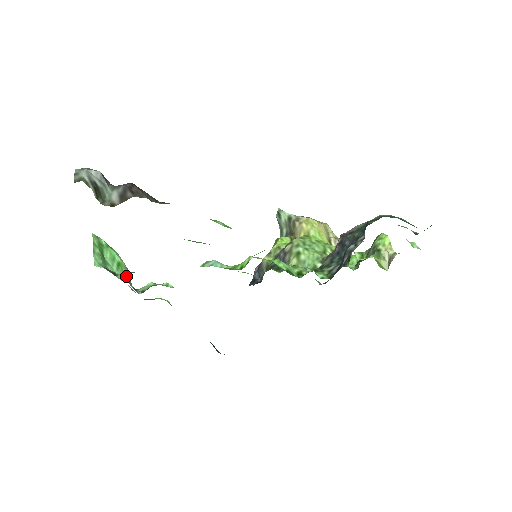
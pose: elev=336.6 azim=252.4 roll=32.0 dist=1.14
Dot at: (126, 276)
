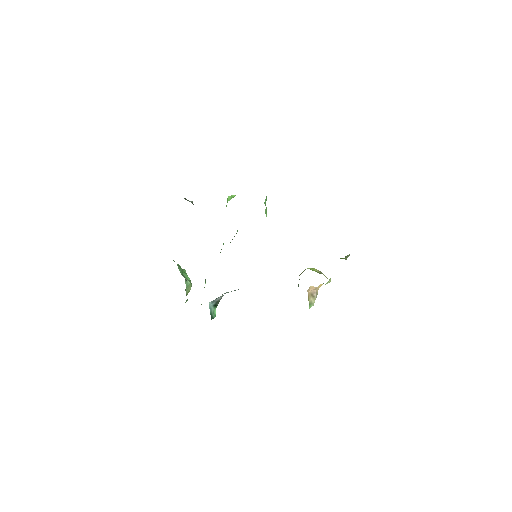
Dot at: occluded
